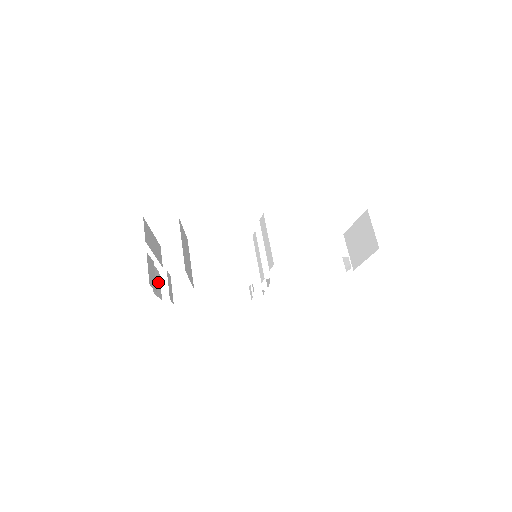
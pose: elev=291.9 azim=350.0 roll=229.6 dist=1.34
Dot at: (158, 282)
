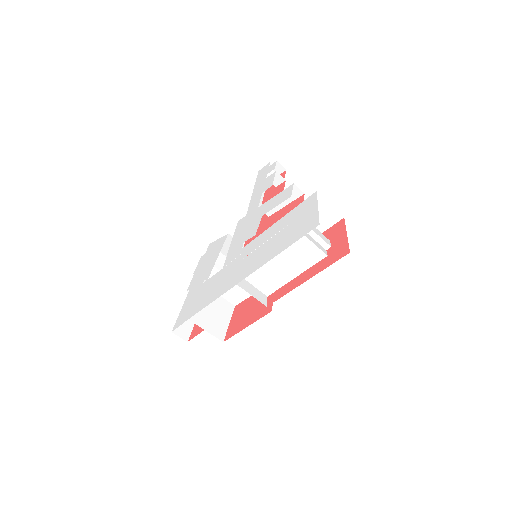
Dot at: occluded
